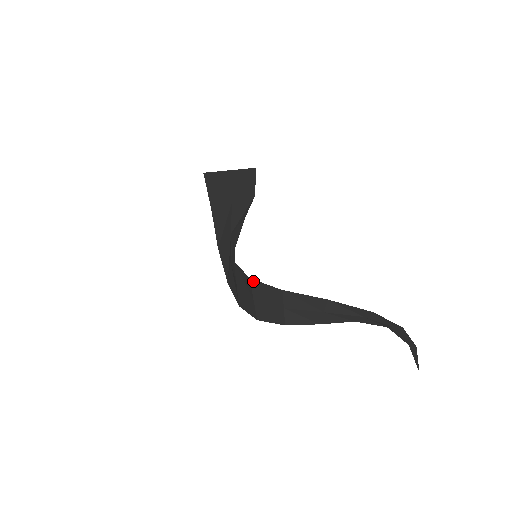
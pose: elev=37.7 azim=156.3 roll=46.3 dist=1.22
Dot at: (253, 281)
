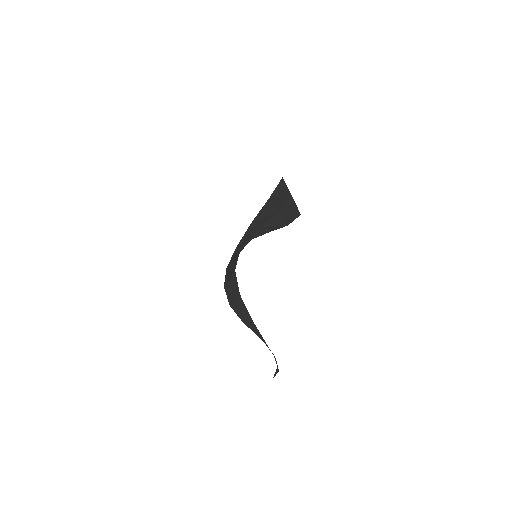
Dot at: (235, 273)
